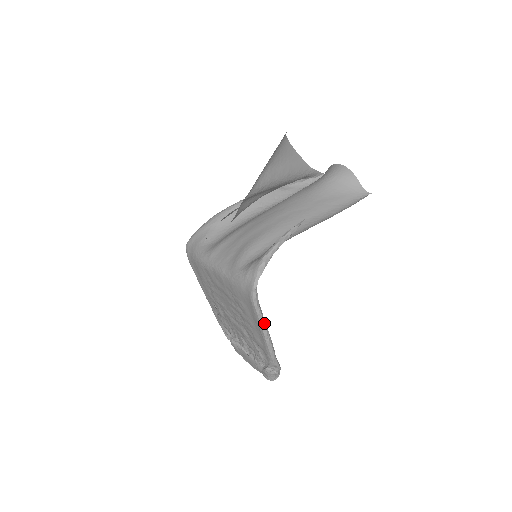
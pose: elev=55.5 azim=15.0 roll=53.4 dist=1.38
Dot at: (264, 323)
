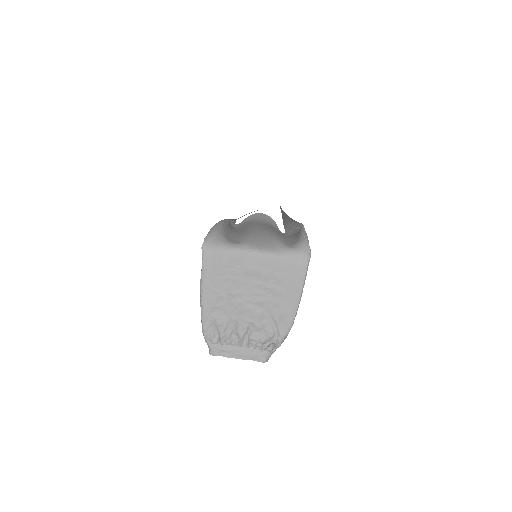
Dot at: occluded
